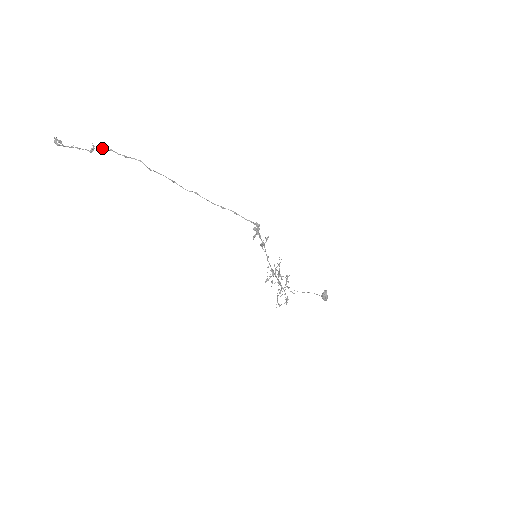
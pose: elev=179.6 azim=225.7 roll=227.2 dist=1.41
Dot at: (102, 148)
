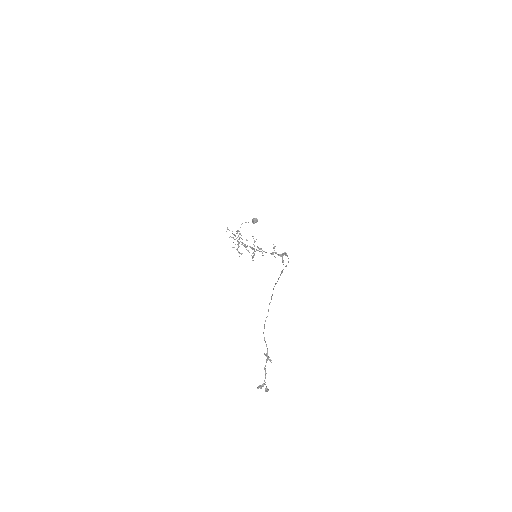
Dot at: occluded
